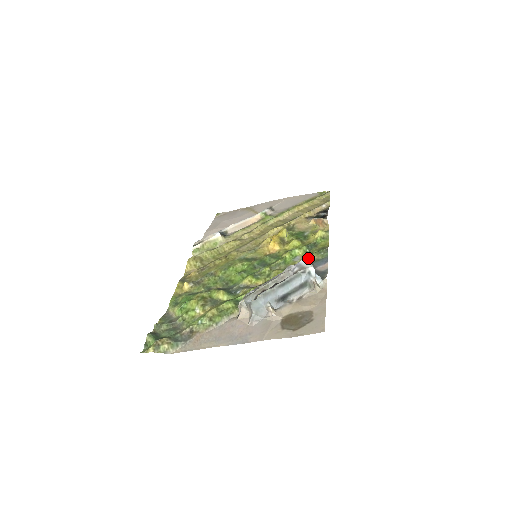
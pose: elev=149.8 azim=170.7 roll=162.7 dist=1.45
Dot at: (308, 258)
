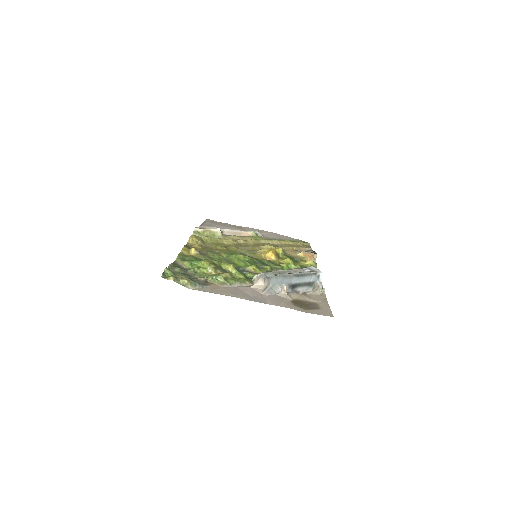
Dot at: occluded
